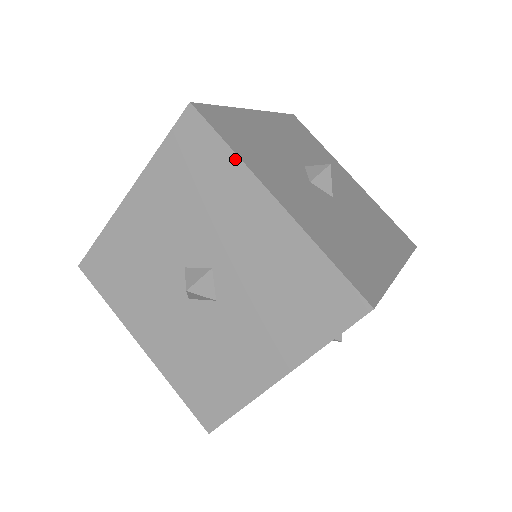
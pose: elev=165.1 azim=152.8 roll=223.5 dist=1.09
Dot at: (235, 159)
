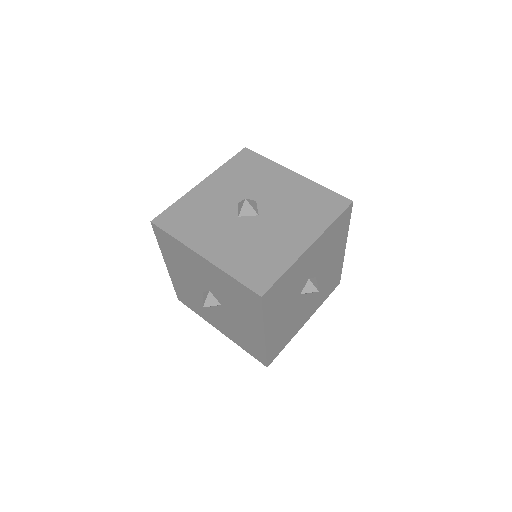
Dot at: (261, 319)
